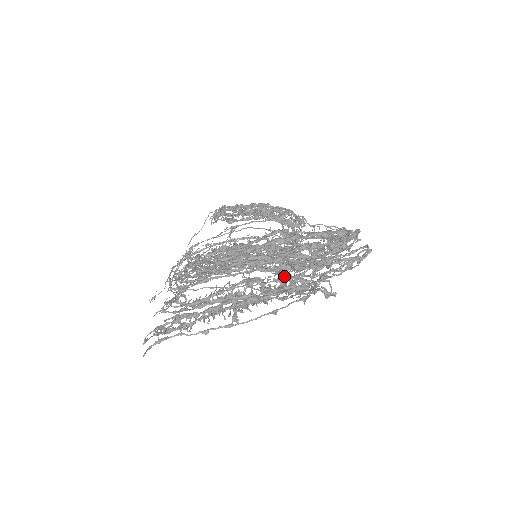
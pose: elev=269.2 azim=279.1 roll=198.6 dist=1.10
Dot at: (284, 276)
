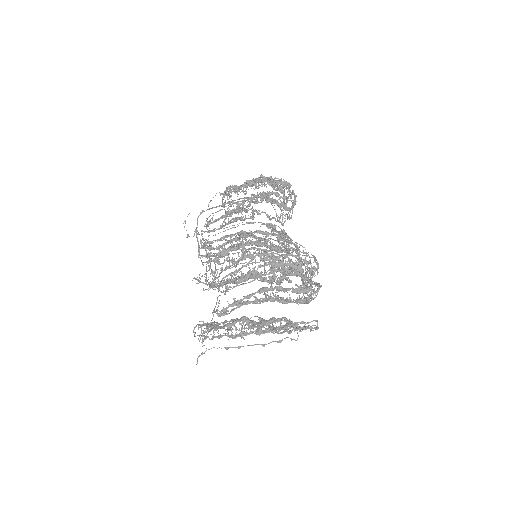
Dot at: occluded
